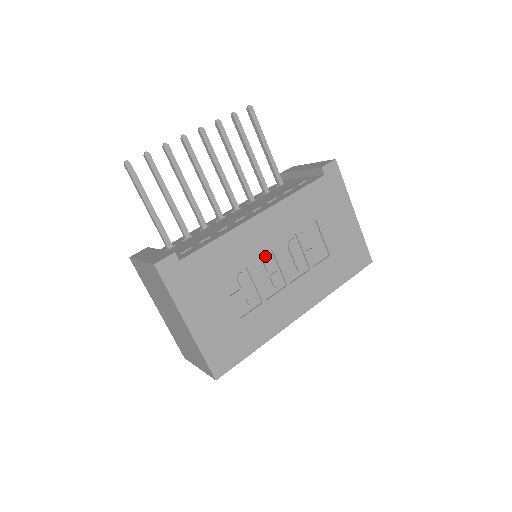
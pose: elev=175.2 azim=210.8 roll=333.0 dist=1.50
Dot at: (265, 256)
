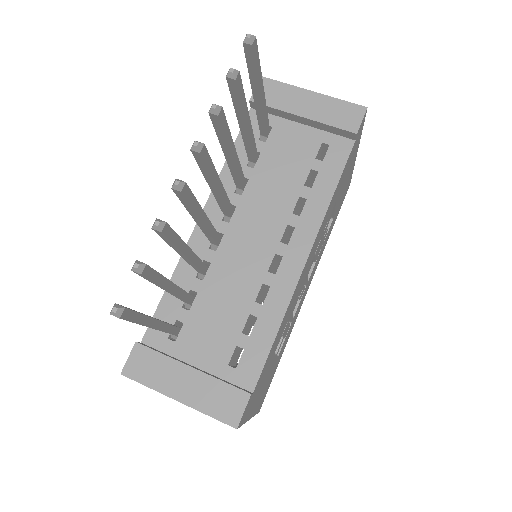
Dot at: (301, 287)
